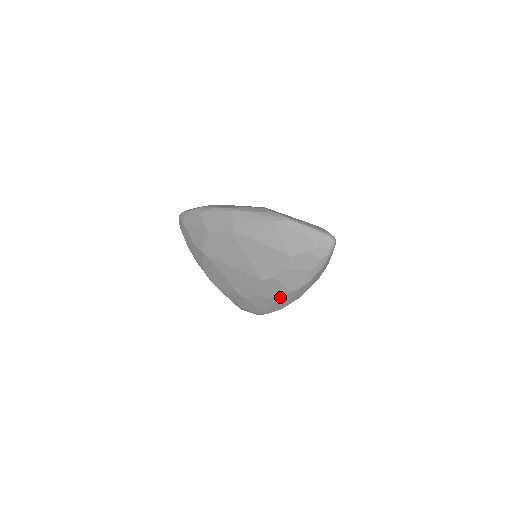
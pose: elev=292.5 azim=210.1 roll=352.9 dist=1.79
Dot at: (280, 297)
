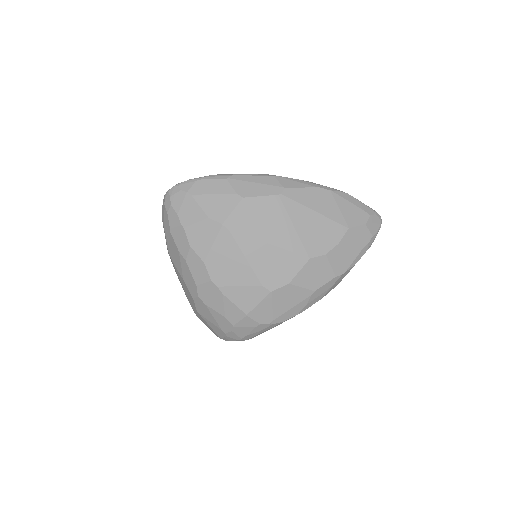
Dot at: (319, 286)
